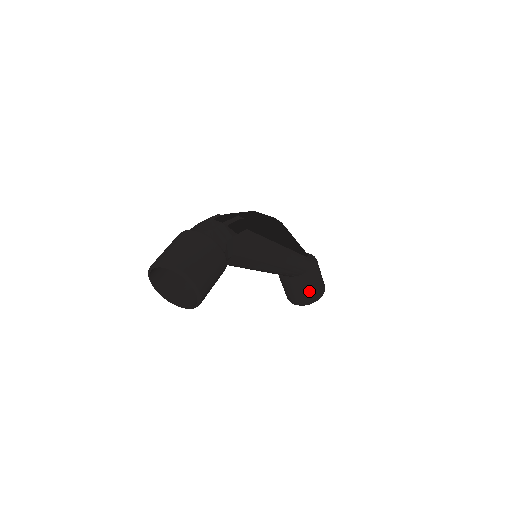
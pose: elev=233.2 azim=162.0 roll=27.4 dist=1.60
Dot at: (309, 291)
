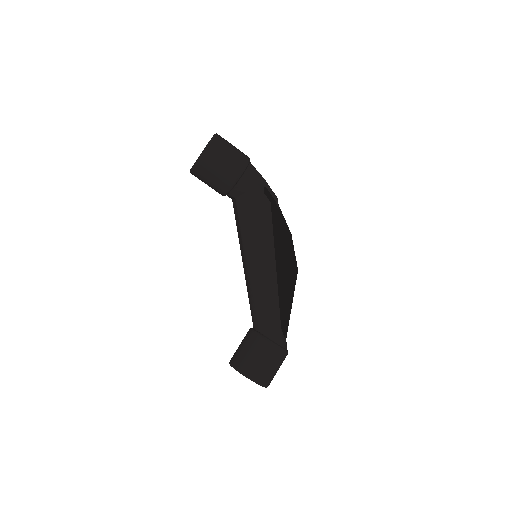
Dot at: (249, 354)
